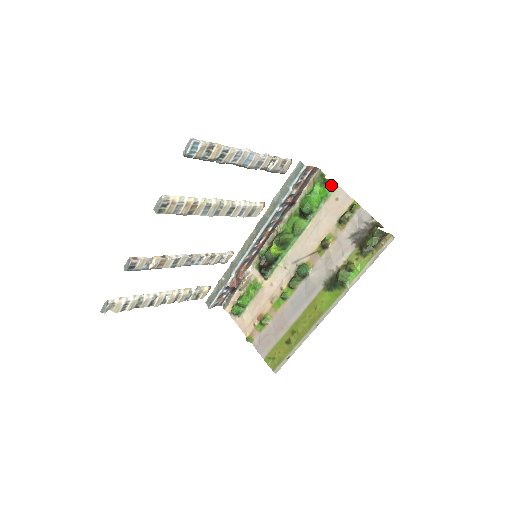
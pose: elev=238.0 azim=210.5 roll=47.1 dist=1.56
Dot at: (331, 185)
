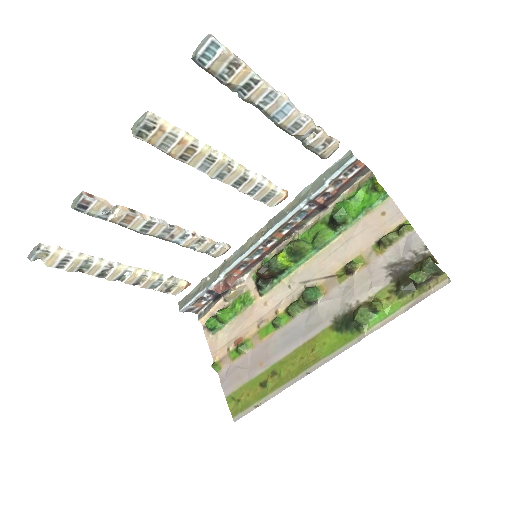
Dot at: (381, 193)
